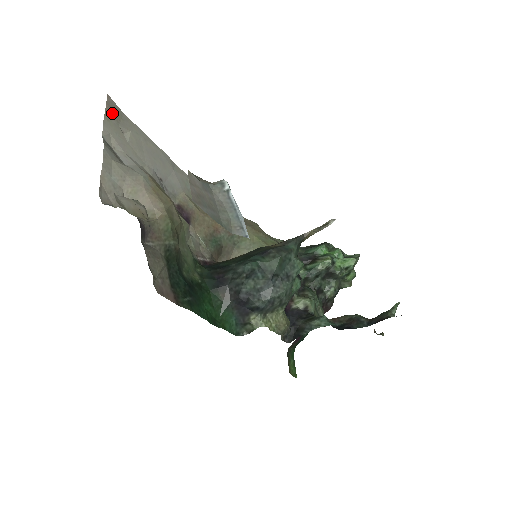
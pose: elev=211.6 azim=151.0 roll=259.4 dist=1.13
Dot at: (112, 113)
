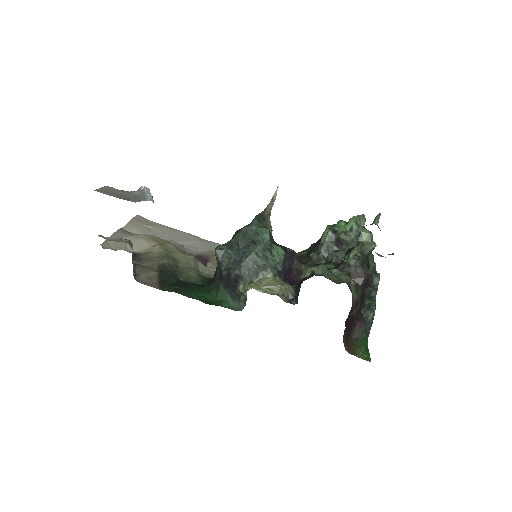
Dot at: (138, 221)
